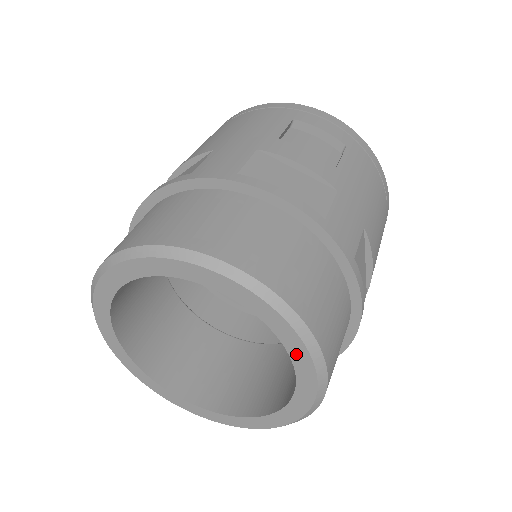
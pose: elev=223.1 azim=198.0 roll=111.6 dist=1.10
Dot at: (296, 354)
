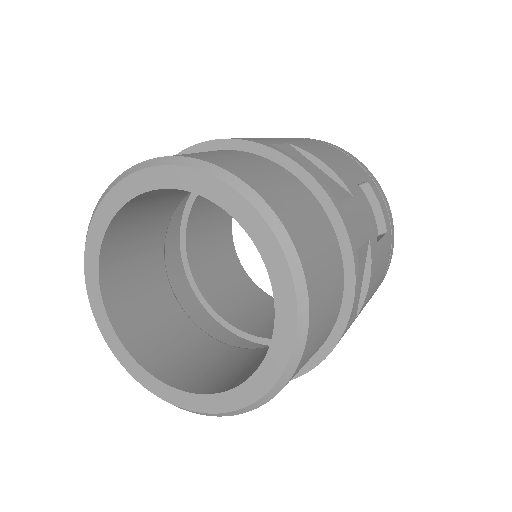
Dot at: (210, 191)
